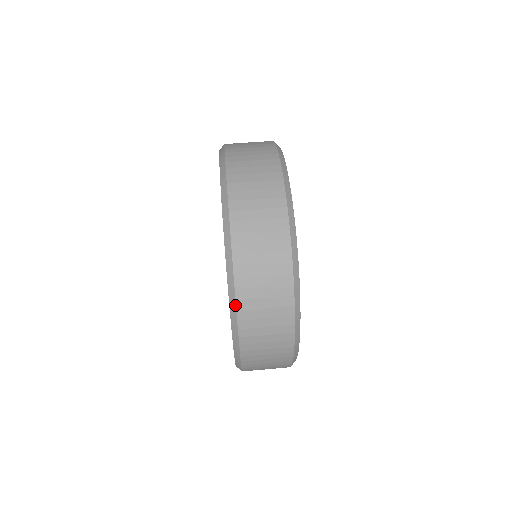
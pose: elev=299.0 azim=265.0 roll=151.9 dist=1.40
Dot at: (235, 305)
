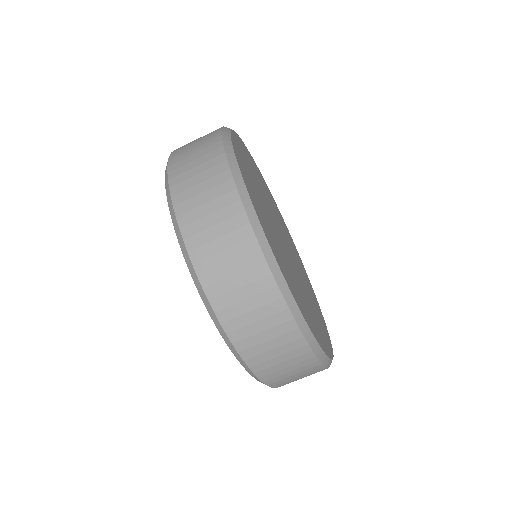
Dot at: occluded
